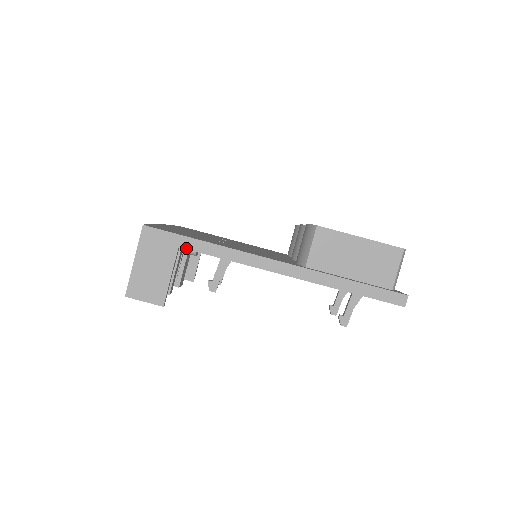
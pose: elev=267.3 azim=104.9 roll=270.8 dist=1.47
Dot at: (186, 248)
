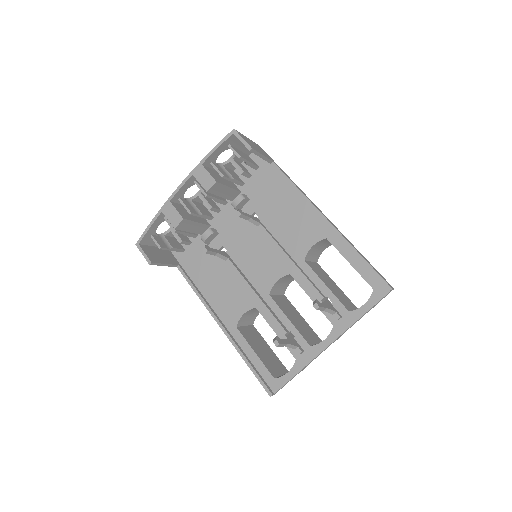
Dot at: (276, 165)
